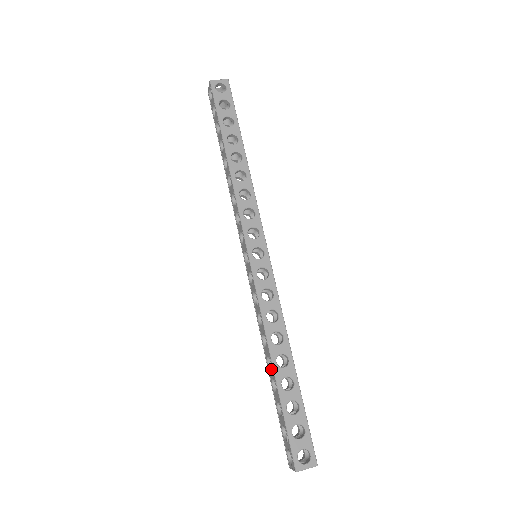
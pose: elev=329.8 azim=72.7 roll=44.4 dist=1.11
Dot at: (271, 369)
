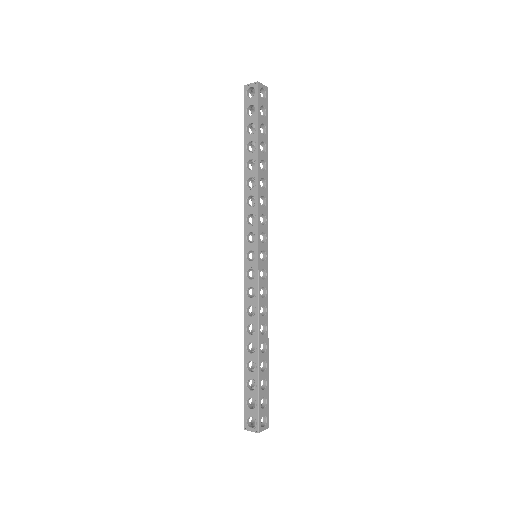
Dot at: (253, 353)
